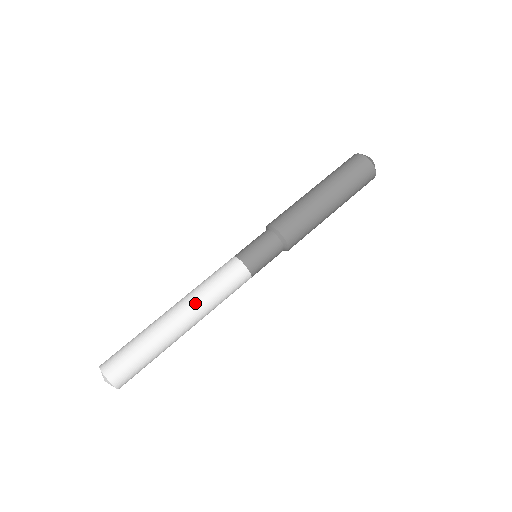
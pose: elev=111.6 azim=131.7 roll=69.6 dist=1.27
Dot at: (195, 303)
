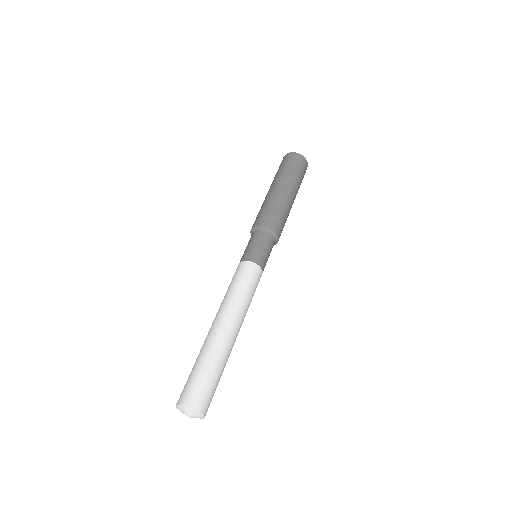
Dot at: (226, 308)
